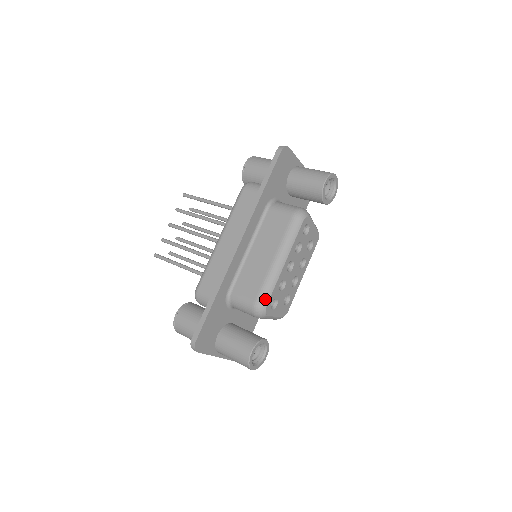
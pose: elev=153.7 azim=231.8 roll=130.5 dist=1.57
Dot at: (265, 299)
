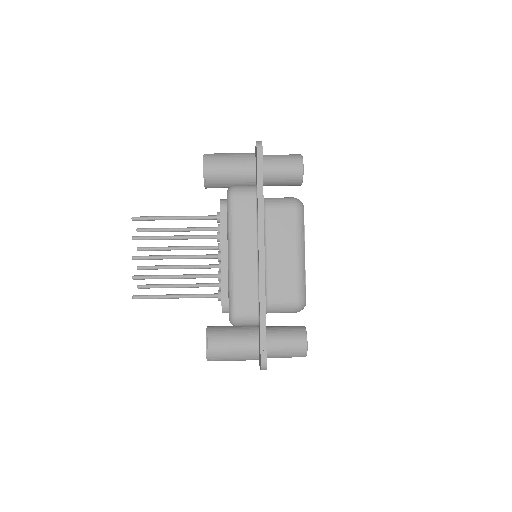
Dot at: (304, 294)
